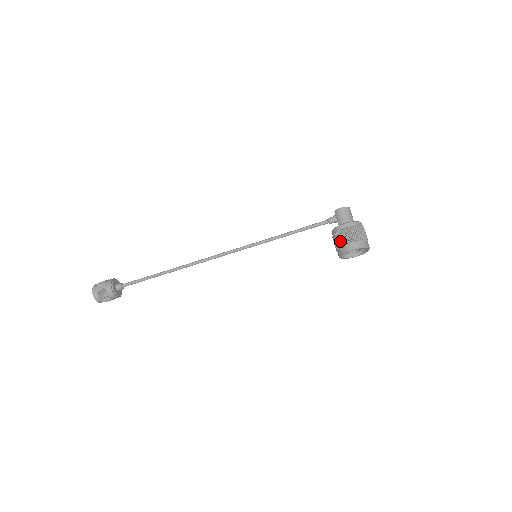
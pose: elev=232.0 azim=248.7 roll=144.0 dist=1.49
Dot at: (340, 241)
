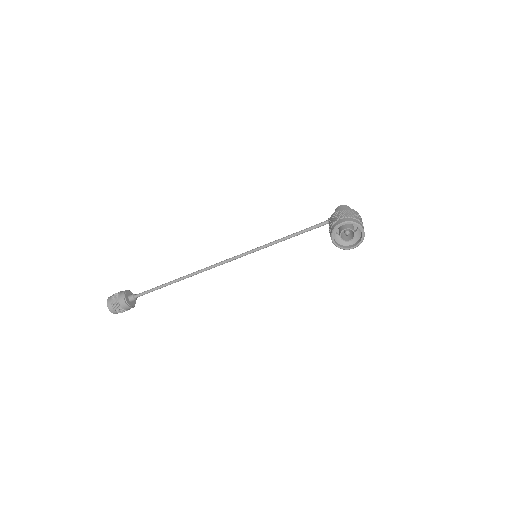
Dot at: (332, 222)
